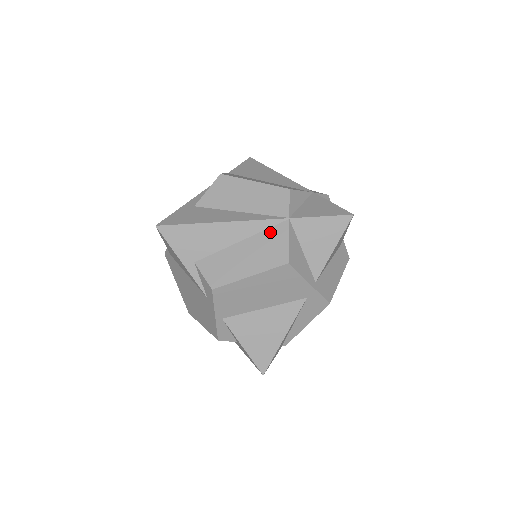
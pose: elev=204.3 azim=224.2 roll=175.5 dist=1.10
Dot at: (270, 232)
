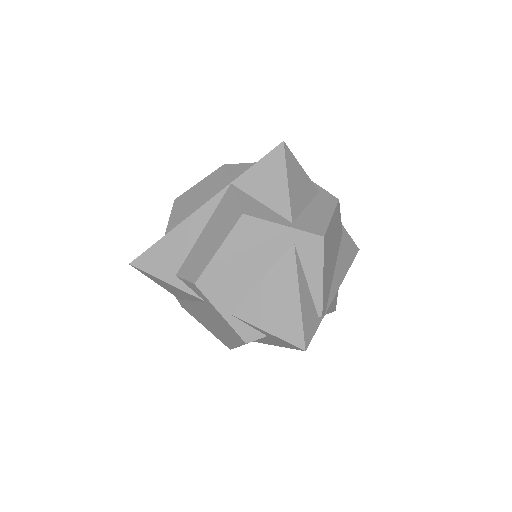
Dot at: (221, 205)
